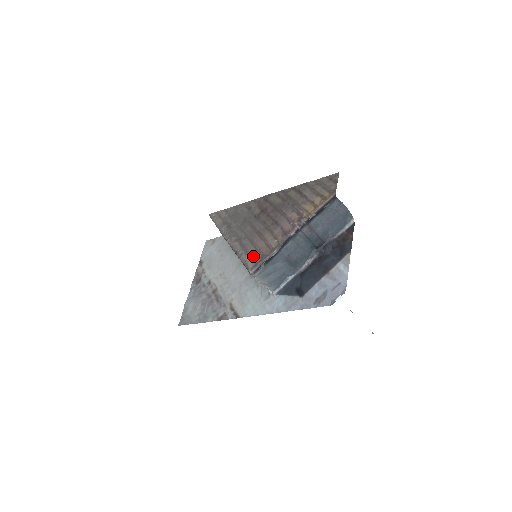
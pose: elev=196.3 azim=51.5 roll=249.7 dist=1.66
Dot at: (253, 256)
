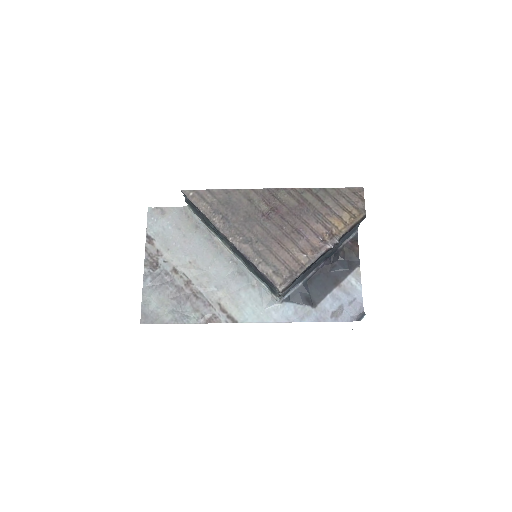
Dot at: (278, 269)
